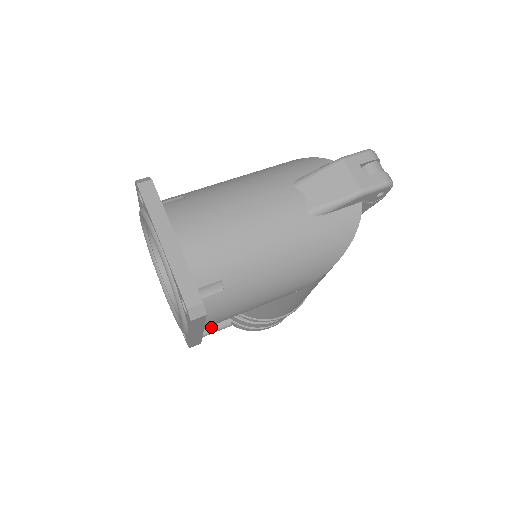
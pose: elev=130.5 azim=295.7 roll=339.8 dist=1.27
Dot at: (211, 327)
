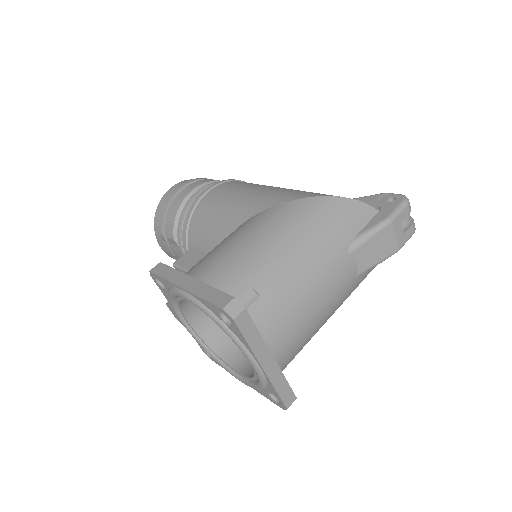
Dot at: occluded
